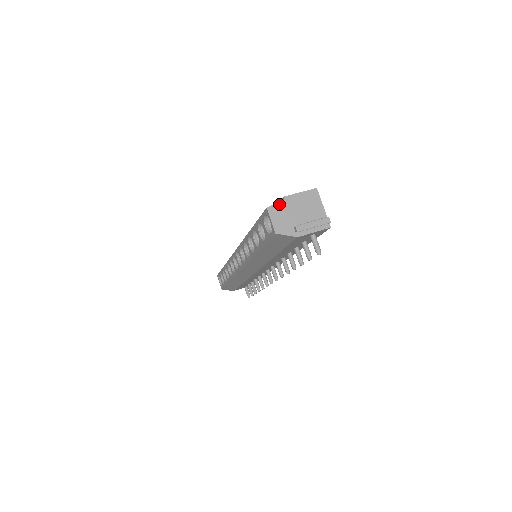
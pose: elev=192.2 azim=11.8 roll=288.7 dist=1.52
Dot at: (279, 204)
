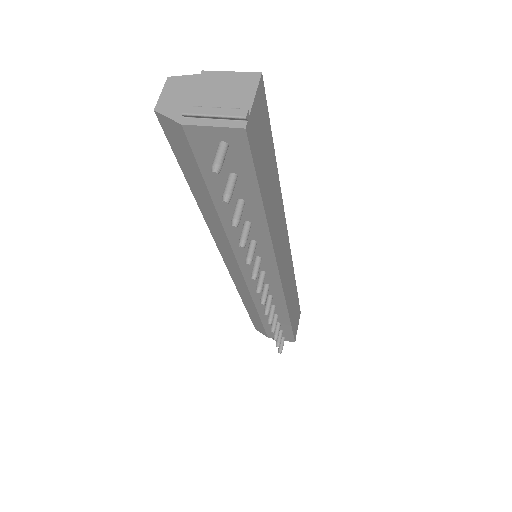
Dot at: (189, 77)
